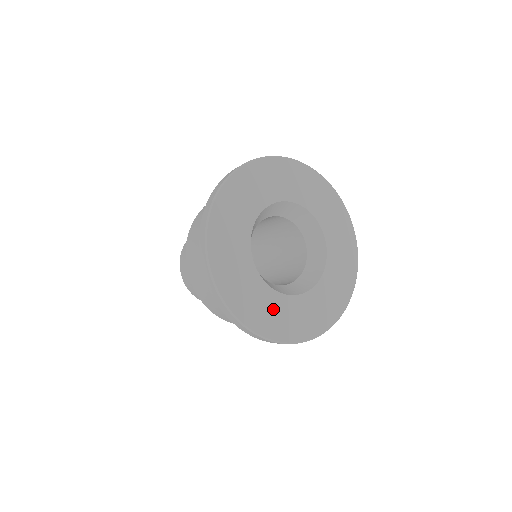
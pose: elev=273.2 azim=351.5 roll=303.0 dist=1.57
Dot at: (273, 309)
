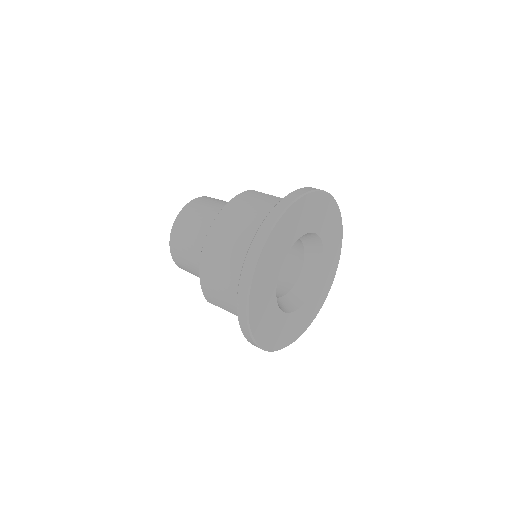
Dot at: (269, 318)
